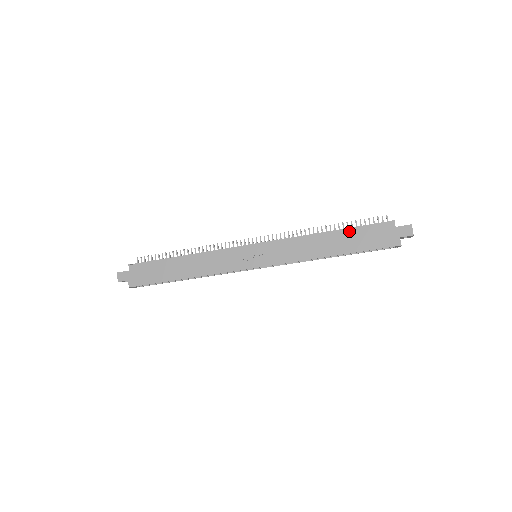
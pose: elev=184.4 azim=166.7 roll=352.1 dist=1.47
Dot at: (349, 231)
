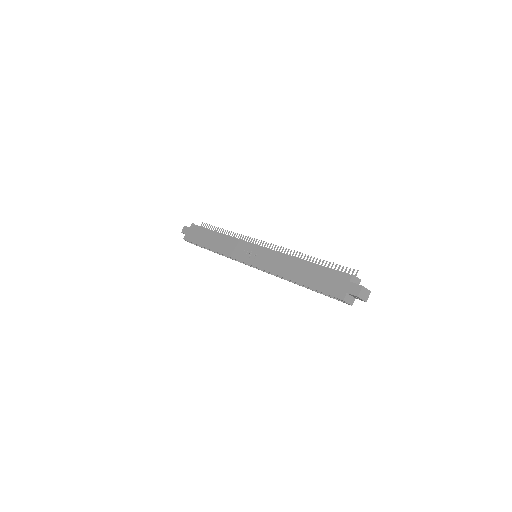
Dot at: (316, 267)
